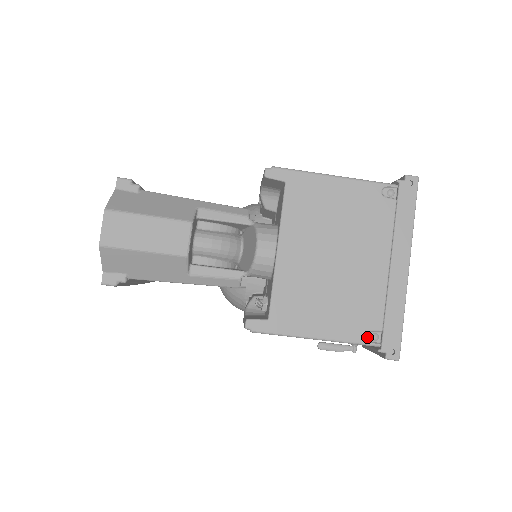
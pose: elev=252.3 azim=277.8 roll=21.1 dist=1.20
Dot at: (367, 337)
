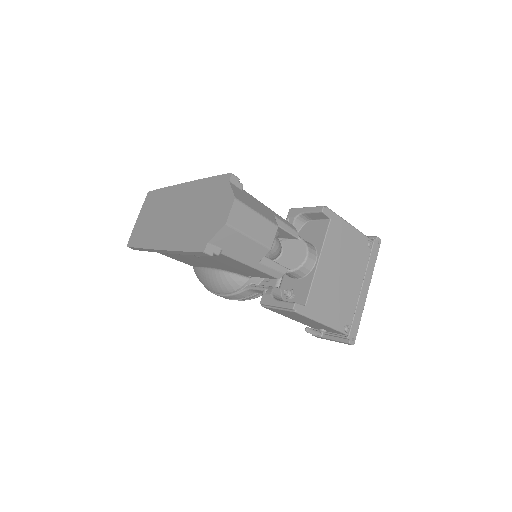
Dot at: (344, 328)
